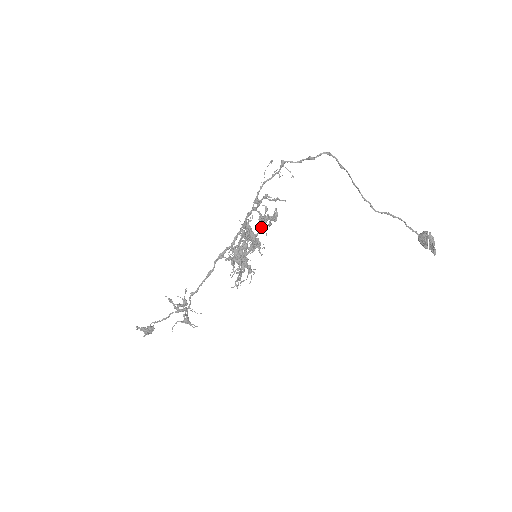
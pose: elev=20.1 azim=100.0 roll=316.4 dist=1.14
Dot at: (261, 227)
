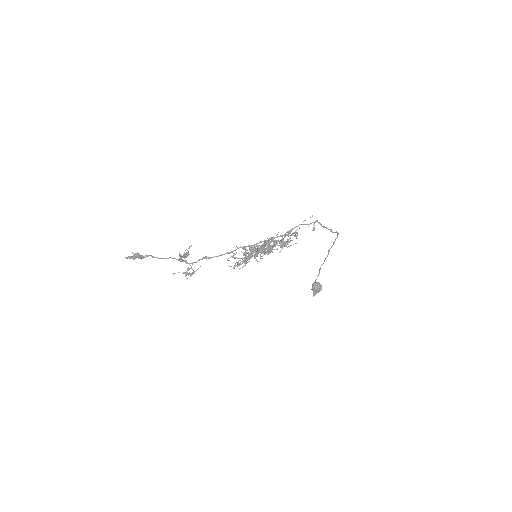
Dot at: (282, 248)
